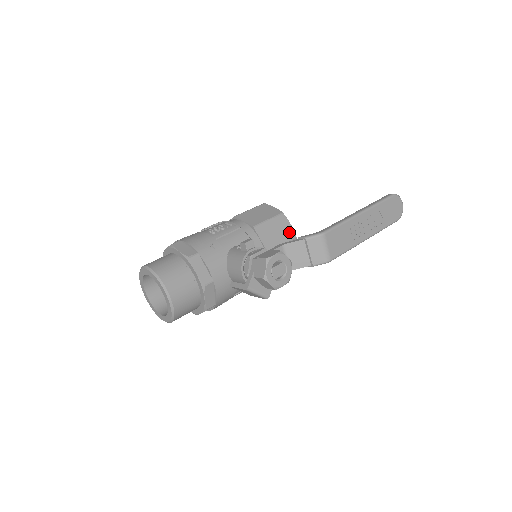
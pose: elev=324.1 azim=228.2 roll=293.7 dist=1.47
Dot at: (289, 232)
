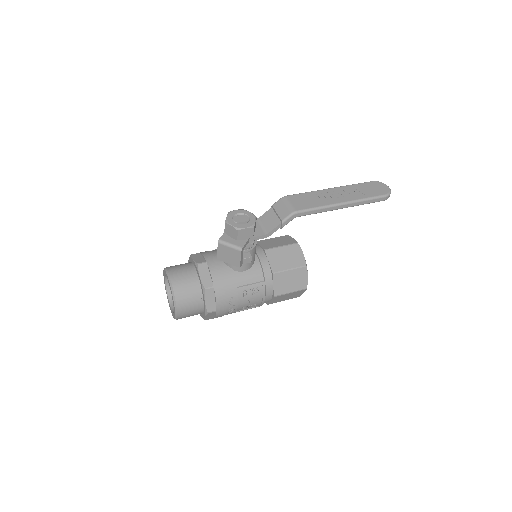
Dot at: (290, 241)
